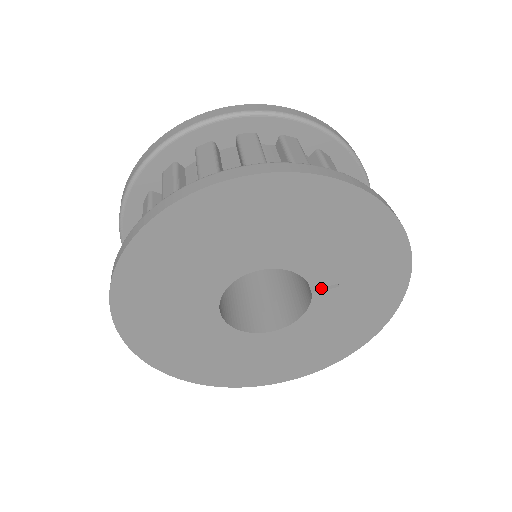
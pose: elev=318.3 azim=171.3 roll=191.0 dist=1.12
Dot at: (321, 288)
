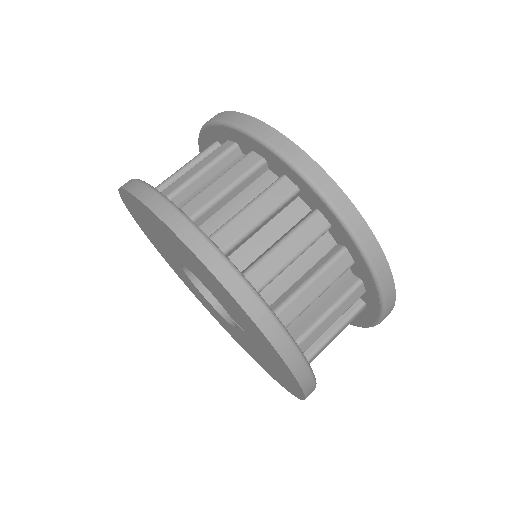
Dot at: occluded
